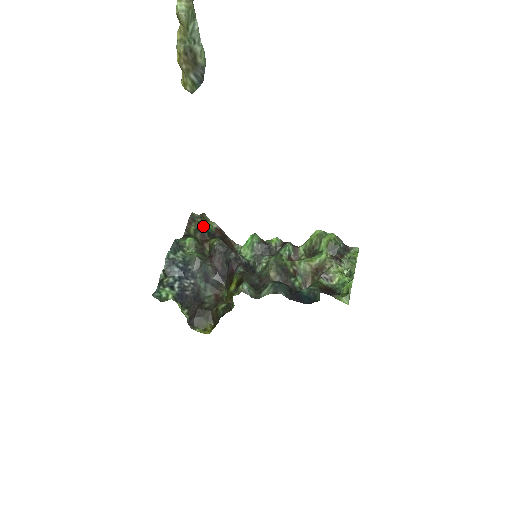
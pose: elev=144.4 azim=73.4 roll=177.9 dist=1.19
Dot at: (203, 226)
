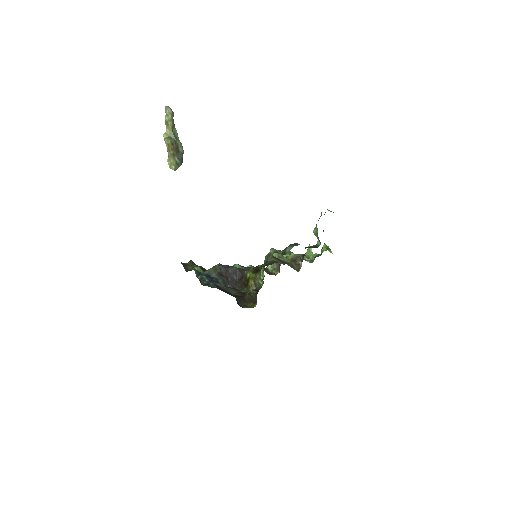
Dot at: (197, 265)
